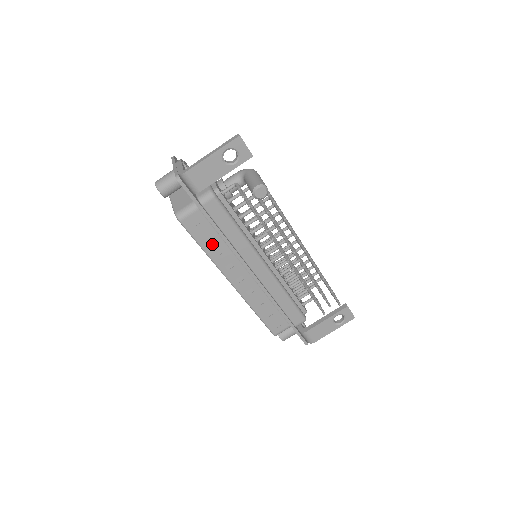
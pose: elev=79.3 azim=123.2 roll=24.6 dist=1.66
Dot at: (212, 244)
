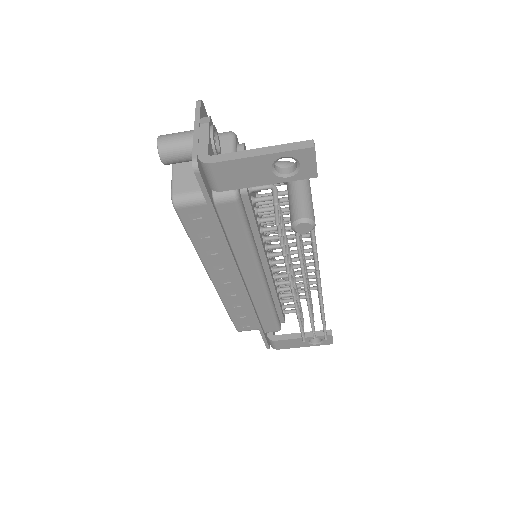
Dot at: (207, 242)
